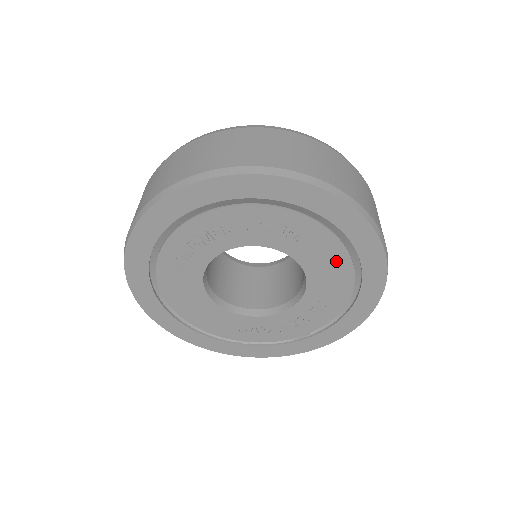
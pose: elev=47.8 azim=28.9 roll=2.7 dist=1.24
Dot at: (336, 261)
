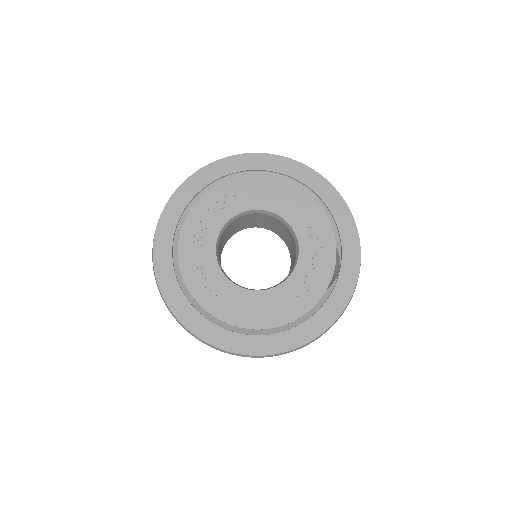
Dot at: (277, 188)
